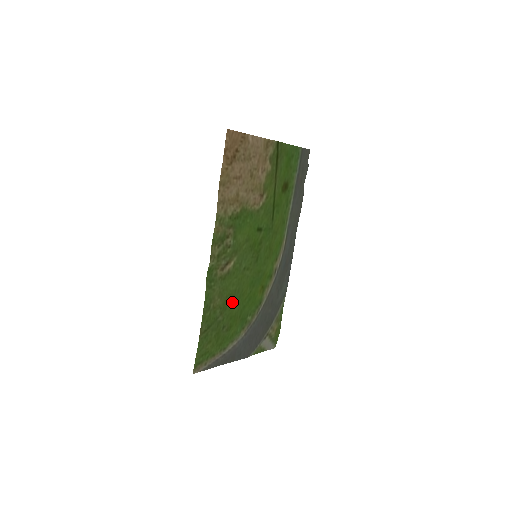
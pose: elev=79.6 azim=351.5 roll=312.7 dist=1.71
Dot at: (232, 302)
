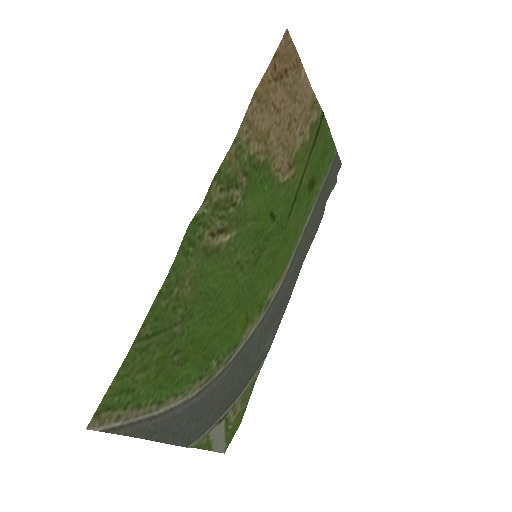
Dot at: (204, 311)
